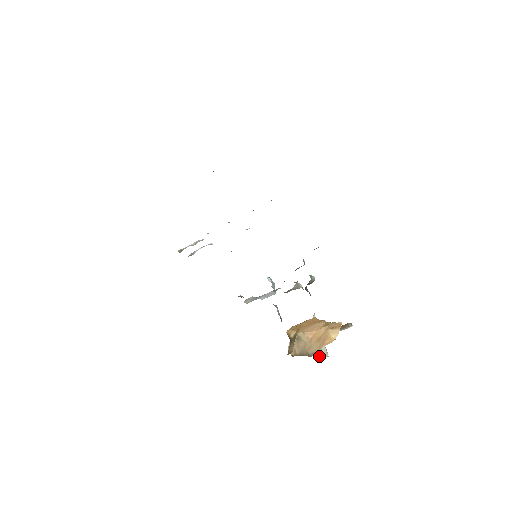
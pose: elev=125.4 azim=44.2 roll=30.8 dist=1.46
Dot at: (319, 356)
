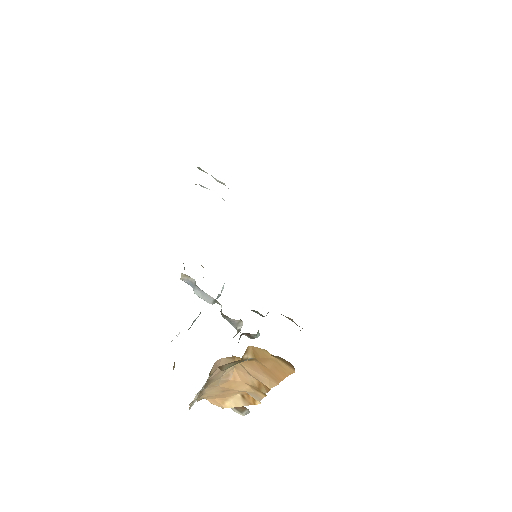
Dot at: (192, 402)
